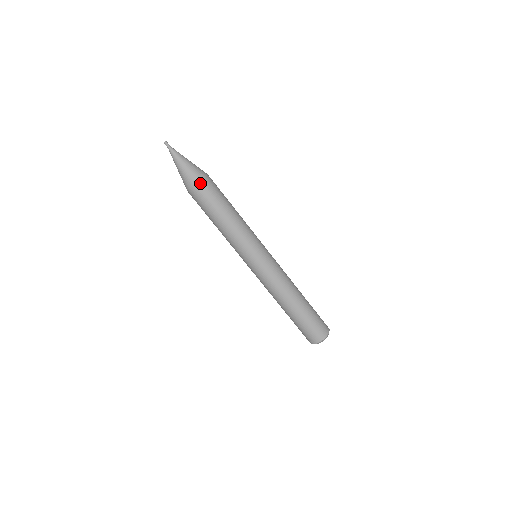
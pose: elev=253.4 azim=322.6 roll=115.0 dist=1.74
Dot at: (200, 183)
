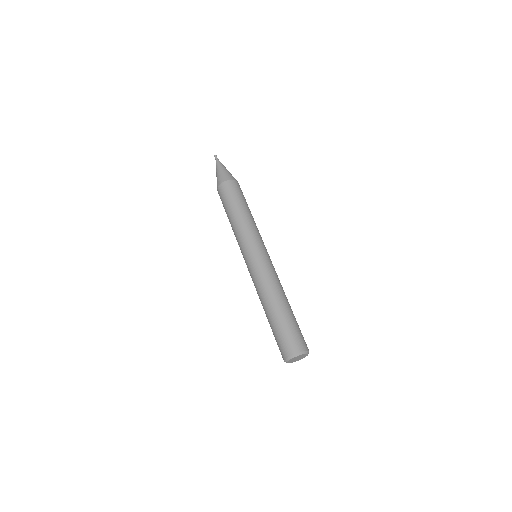
Dot at: (225, 182)
